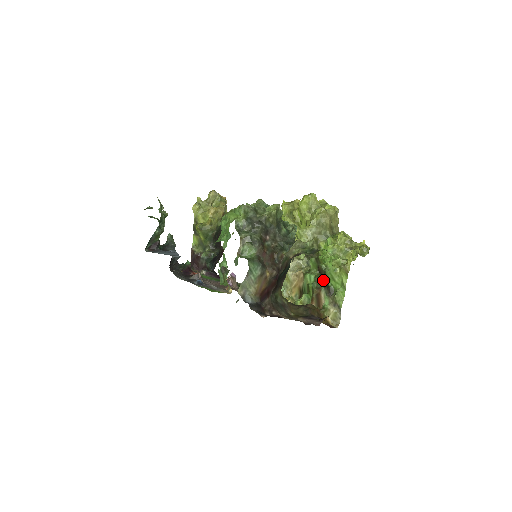
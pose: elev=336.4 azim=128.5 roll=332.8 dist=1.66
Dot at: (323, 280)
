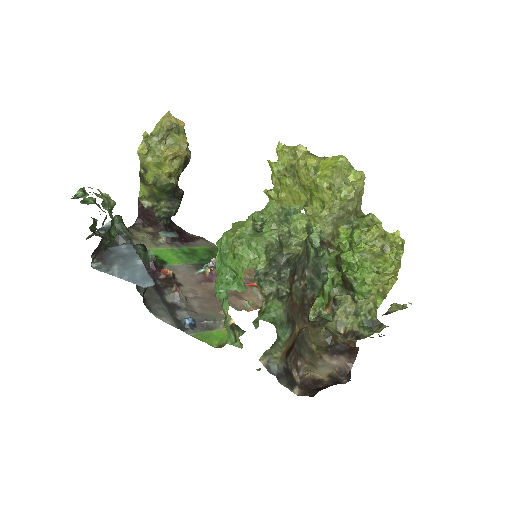
Dot at: (346, 289)
